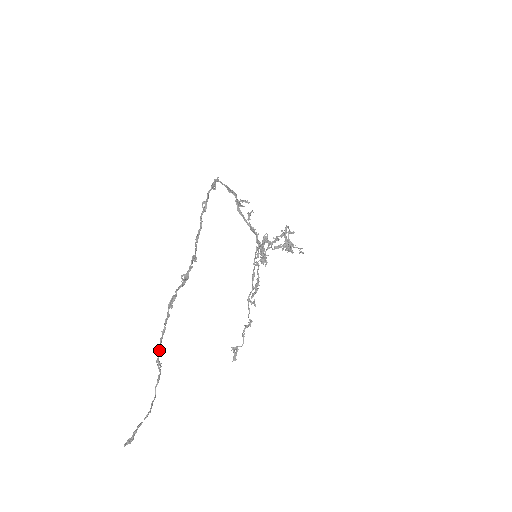
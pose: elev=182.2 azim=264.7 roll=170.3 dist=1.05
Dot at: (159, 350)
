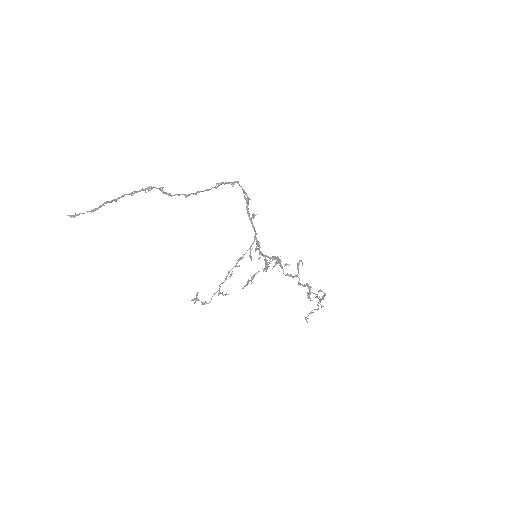
Dot at: (121, 197)
